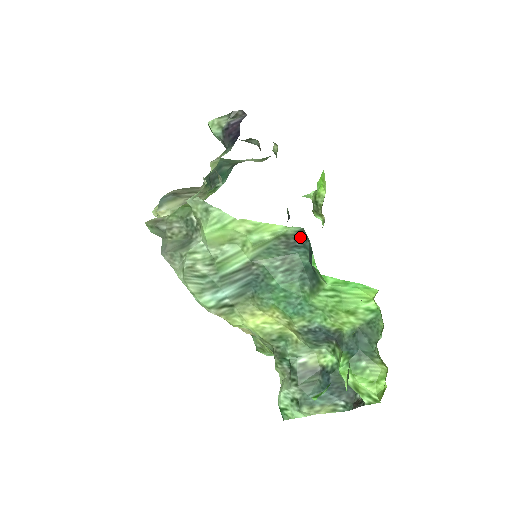
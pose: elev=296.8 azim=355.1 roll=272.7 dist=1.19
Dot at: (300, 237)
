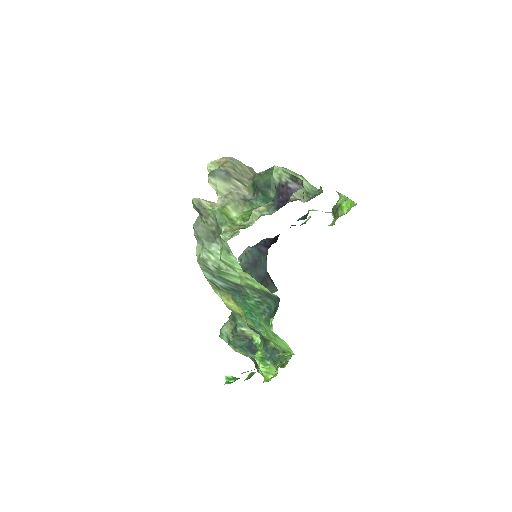
Dot at: (276, 298)
